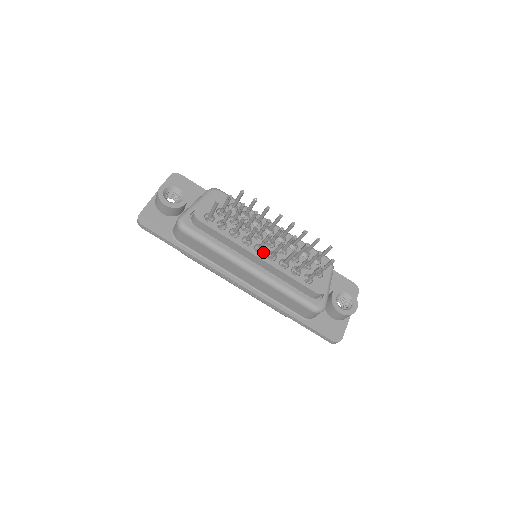
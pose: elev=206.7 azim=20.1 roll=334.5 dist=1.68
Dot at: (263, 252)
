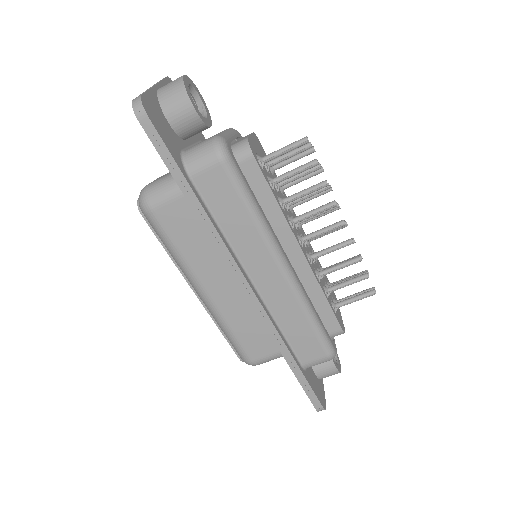
Dot at: (303, 248)
